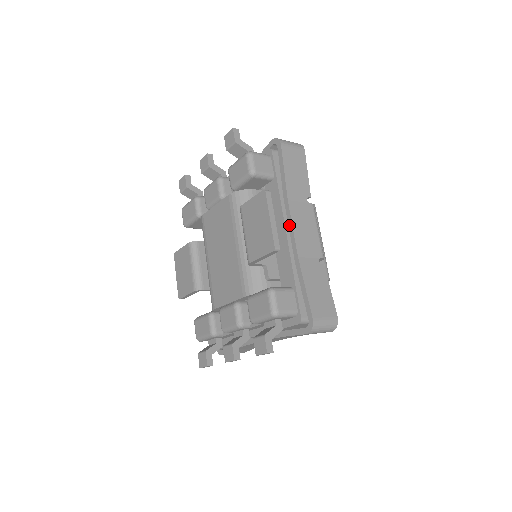
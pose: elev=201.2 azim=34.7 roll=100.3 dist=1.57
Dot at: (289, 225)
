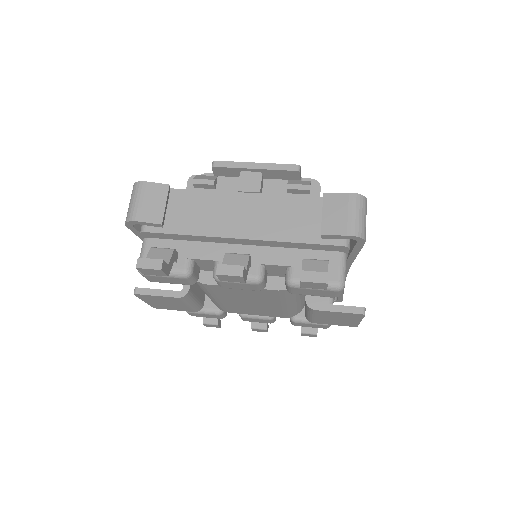
Dot at: occluded
